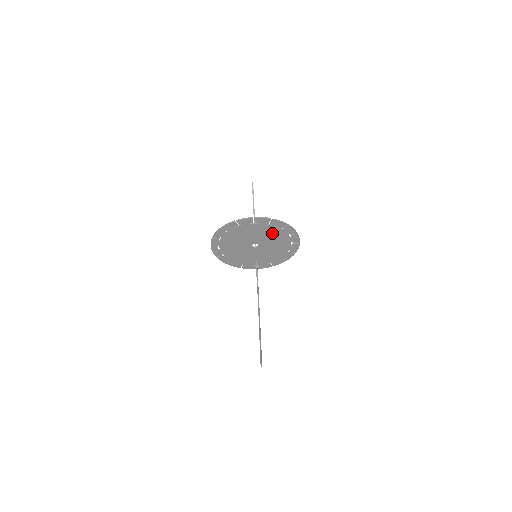
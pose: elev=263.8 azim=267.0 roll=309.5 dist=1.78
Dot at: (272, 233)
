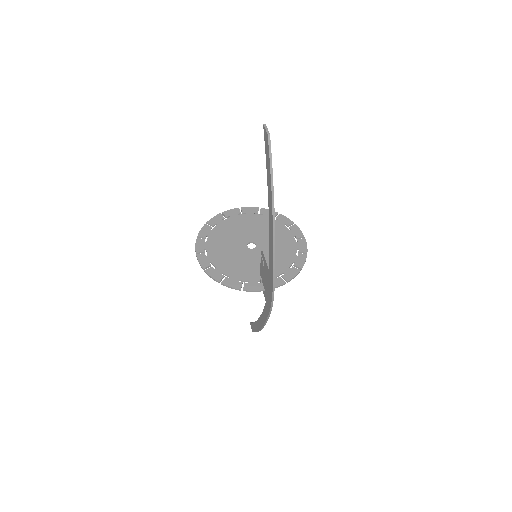
Dot at: (266, 226)
